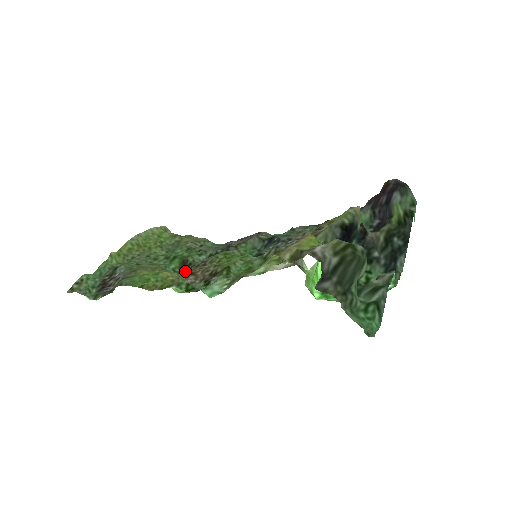
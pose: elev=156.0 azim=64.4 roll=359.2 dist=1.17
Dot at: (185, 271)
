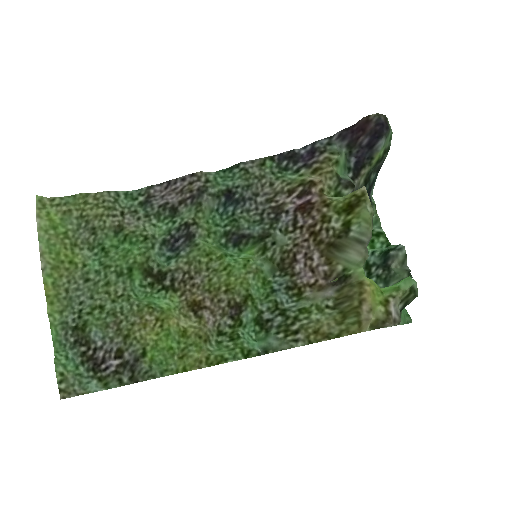
Dot at: (167, 289)
